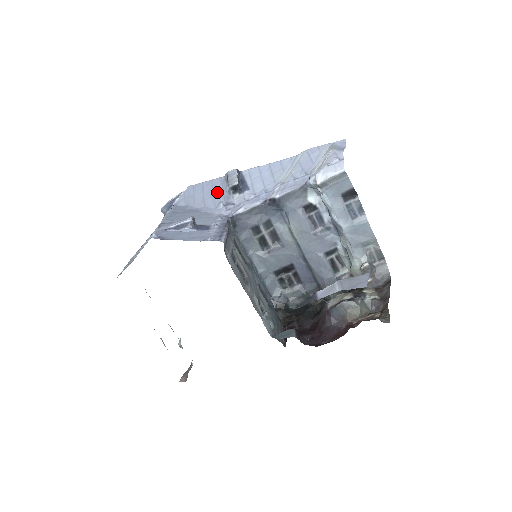
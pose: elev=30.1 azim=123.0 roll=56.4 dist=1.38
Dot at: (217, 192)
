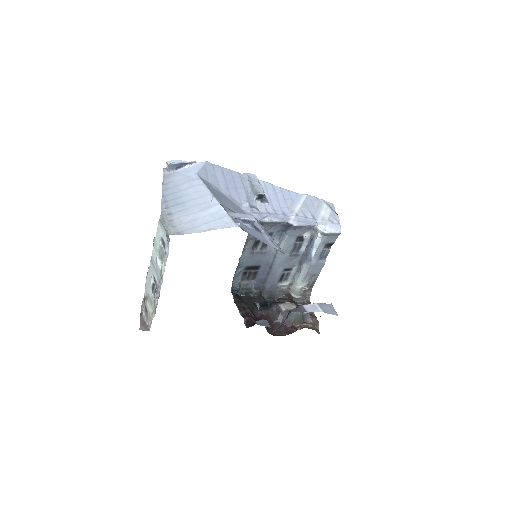
Dot at: (239, 187)
